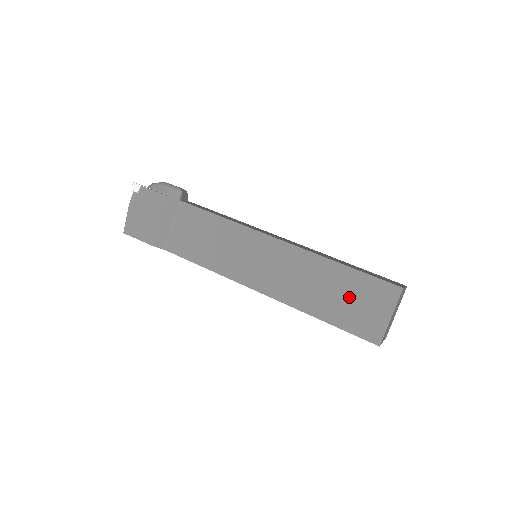
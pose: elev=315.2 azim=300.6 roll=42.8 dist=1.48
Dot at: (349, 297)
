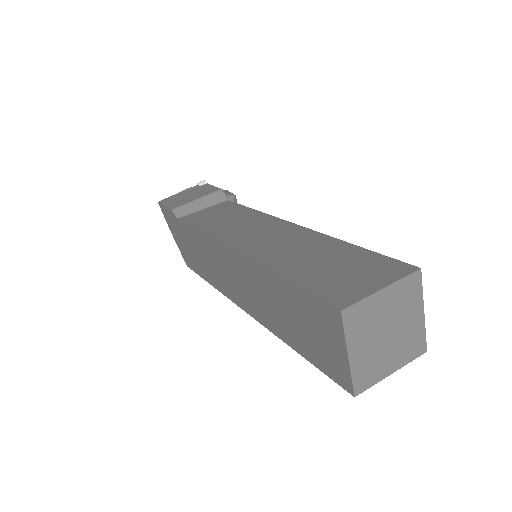
Dot at: (337, 265)
